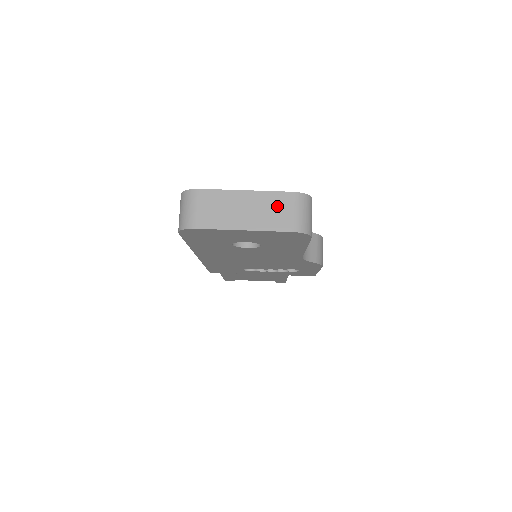
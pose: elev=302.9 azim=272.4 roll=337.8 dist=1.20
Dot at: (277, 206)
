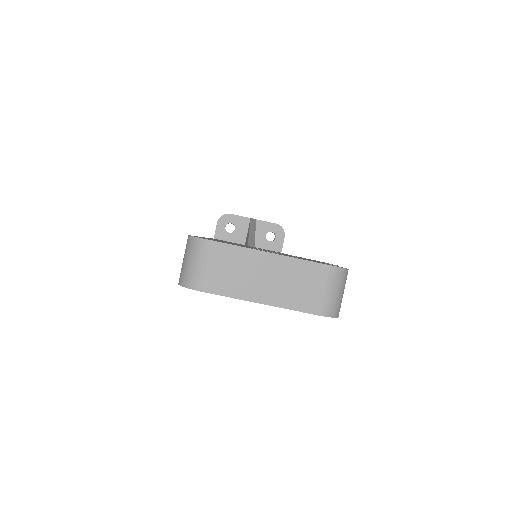
Dot at: (306, 280)
